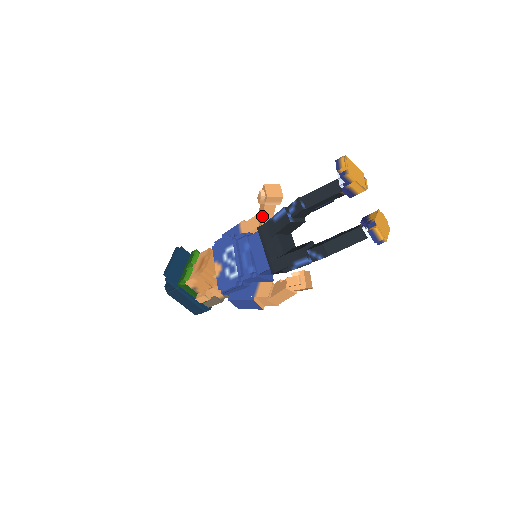
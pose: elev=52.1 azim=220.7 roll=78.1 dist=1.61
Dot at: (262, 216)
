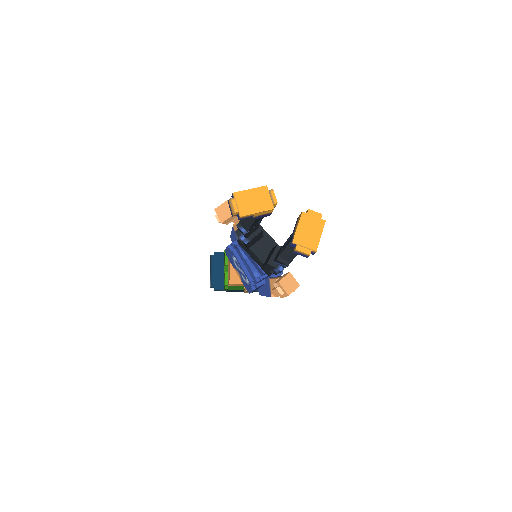
Dot at: occluded
